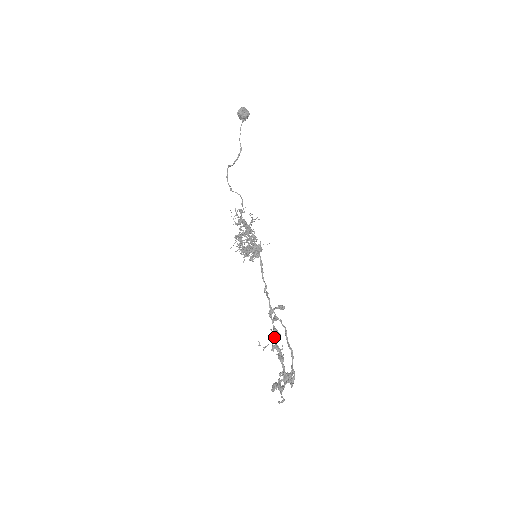
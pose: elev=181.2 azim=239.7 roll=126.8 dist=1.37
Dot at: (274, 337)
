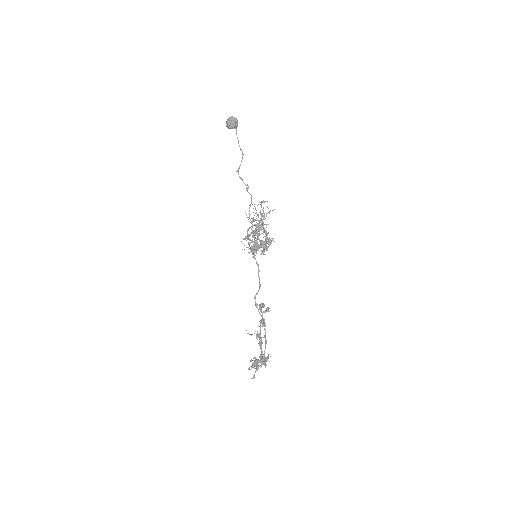
Dot at: (260, 327)
